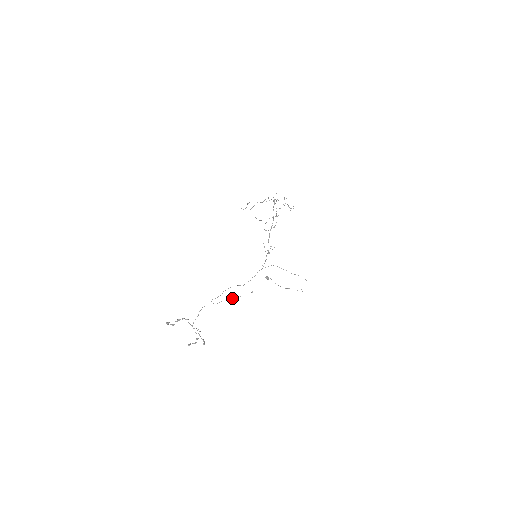
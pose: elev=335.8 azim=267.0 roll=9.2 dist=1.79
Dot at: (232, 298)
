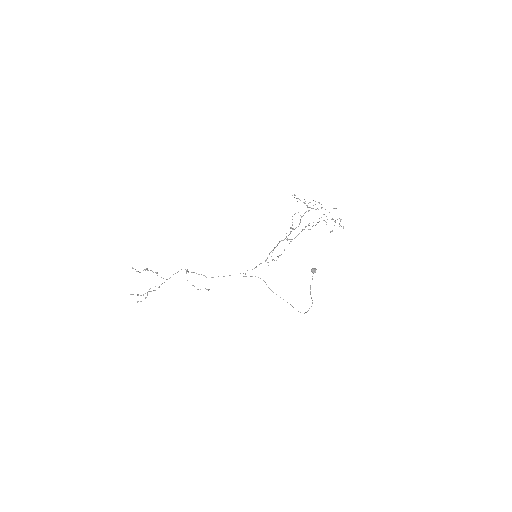
Dot at: occluded
